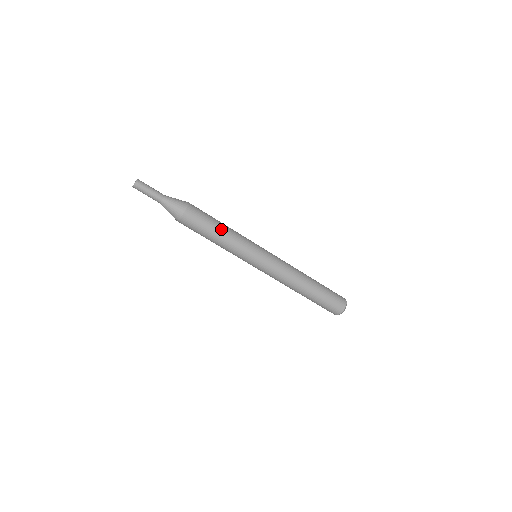
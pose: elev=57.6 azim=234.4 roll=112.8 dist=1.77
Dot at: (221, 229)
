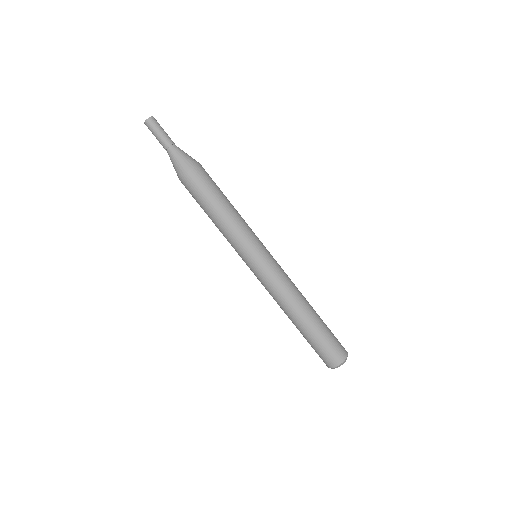
Dot at: (228, 203)
